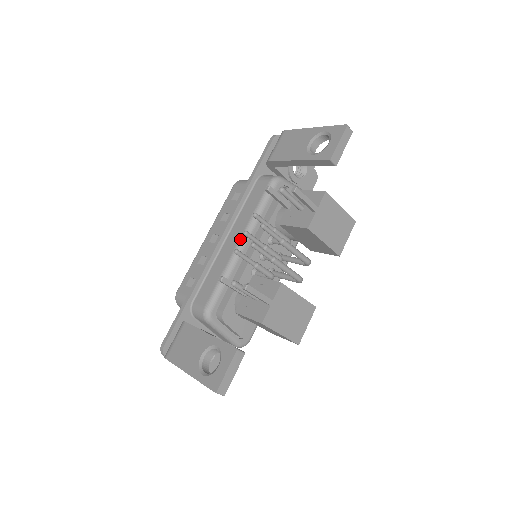
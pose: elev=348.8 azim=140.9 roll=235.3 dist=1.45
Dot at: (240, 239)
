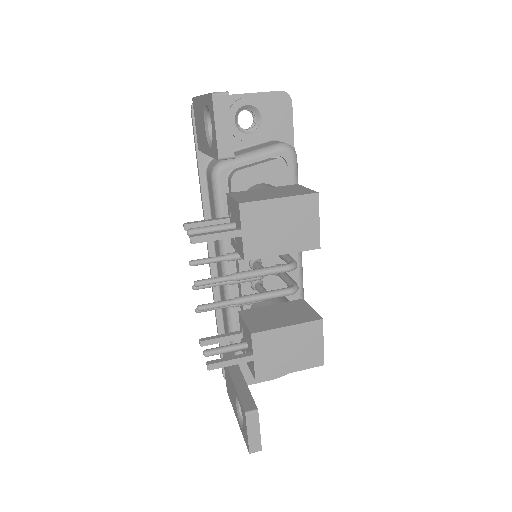
Dot at: occluded
